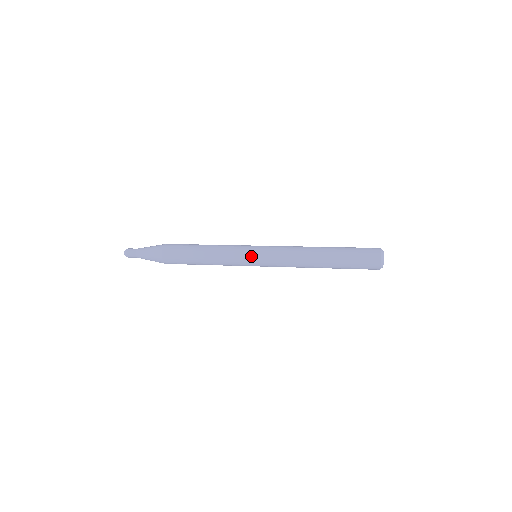
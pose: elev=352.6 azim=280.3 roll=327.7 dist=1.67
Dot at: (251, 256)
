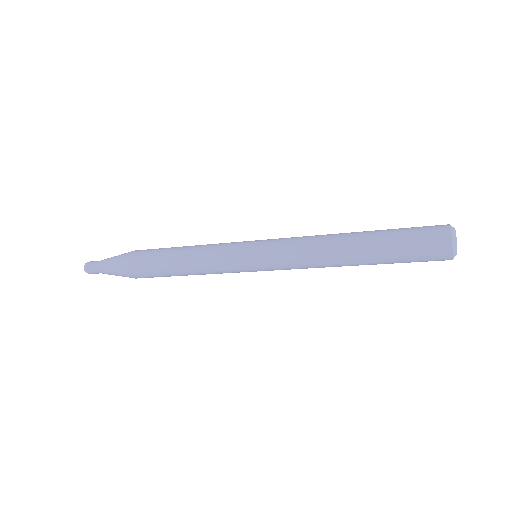
Dot at: (247, 247)
